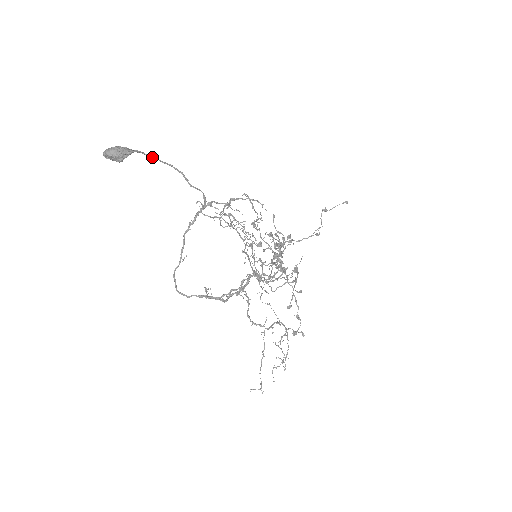
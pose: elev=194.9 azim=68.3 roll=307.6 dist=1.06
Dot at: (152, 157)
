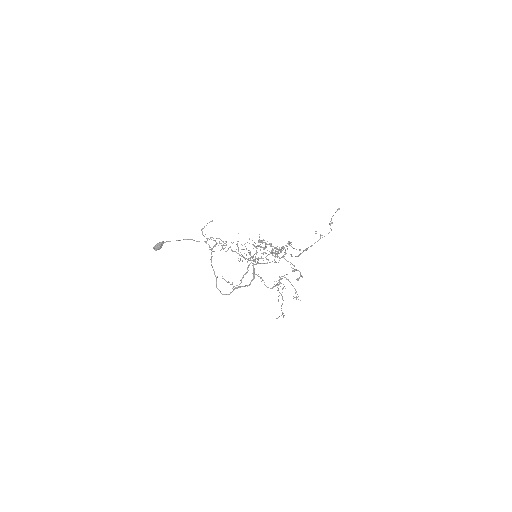
Dot at: occluded
